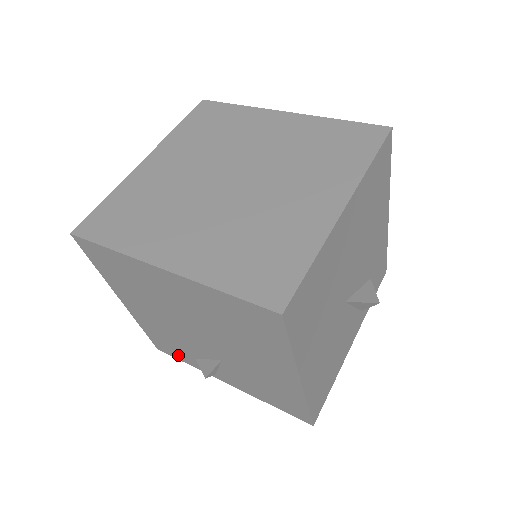
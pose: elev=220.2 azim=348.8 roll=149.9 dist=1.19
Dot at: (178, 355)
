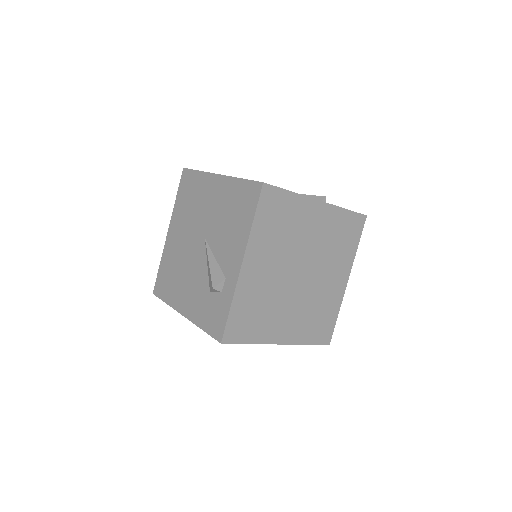
Dot at: occluded
